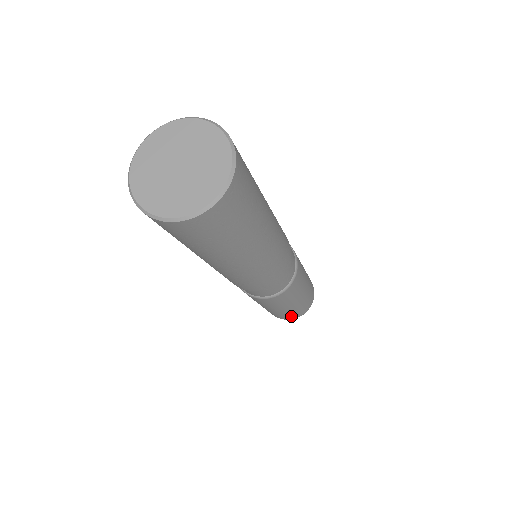
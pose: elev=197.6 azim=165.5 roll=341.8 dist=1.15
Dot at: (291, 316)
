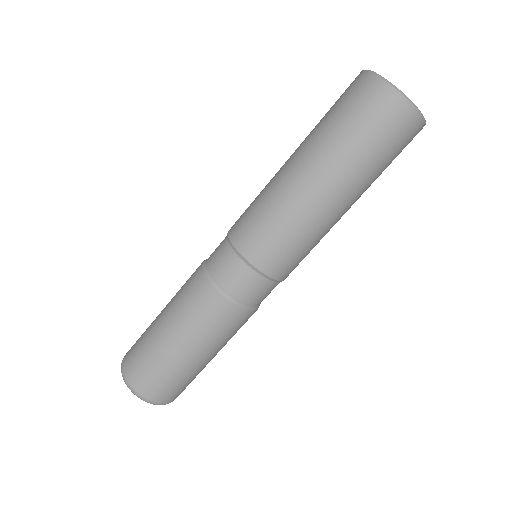
Dot at: (142, 370)
